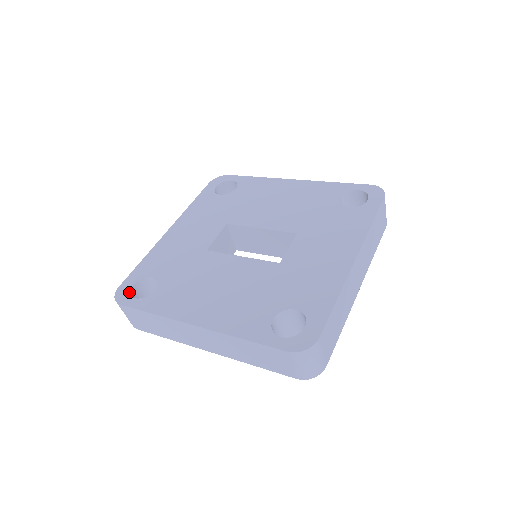
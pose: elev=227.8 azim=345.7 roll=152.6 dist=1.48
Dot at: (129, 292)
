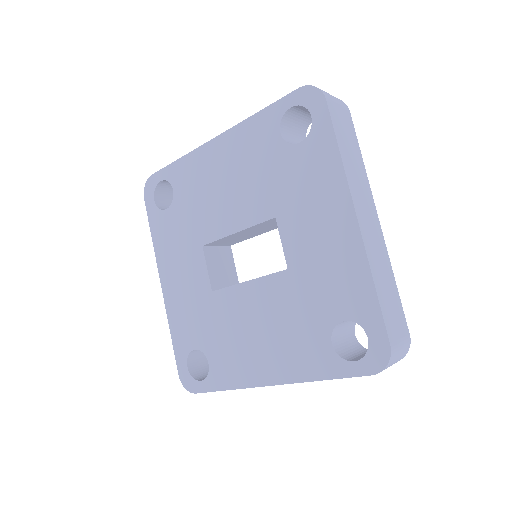
Dot at: (191, 377)
